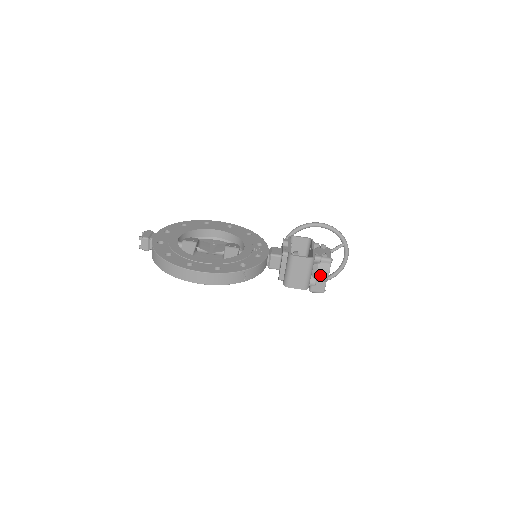
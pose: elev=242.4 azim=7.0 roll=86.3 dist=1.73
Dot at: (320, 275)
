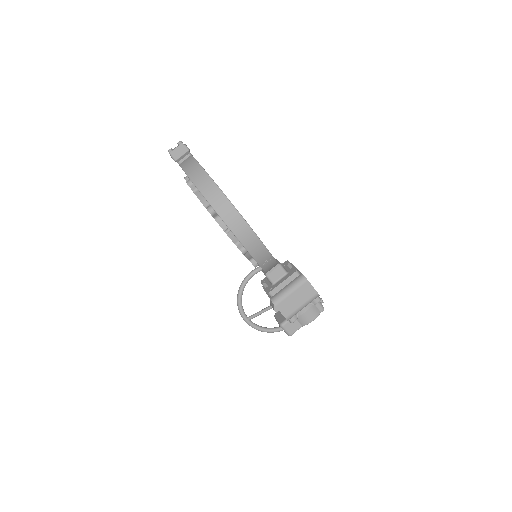
Dot at: (306, 316)
